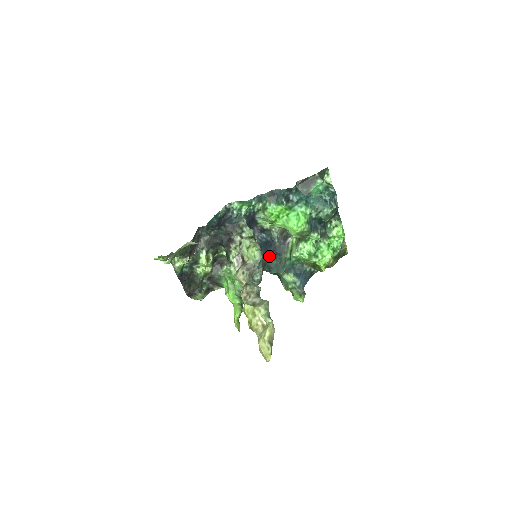
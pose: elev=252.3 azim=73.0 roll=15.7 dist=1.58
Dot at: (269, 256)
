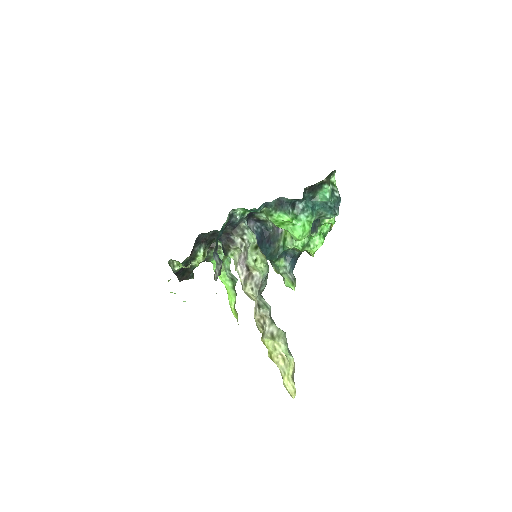
Dot at: (264, 247)
